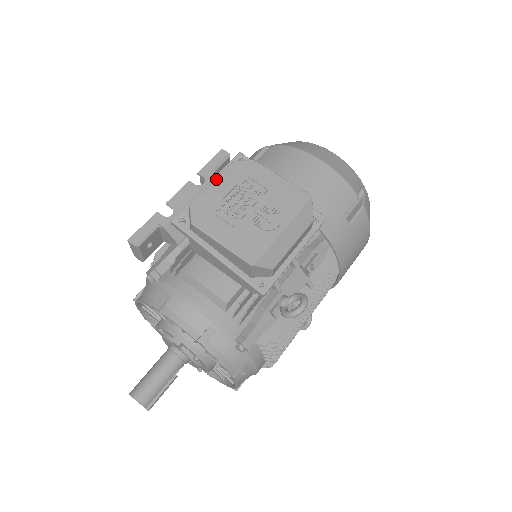
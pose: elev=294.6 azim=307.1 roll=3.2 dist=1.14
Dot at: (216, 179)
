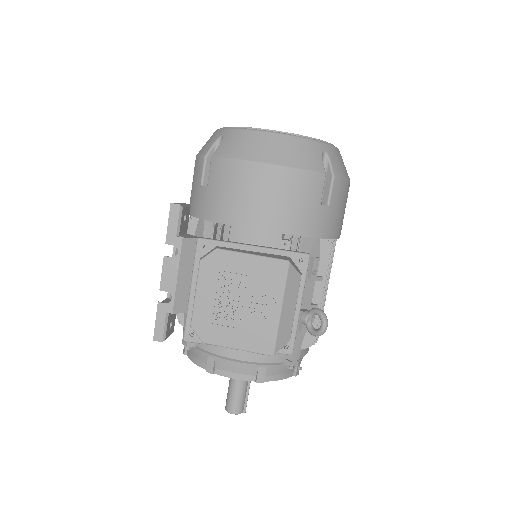
Dot at: (196, 289)
